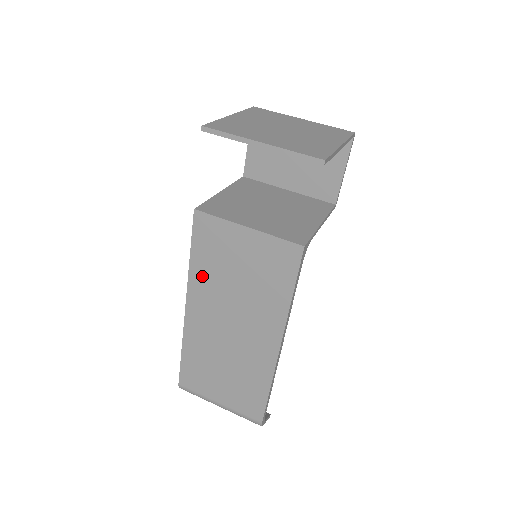
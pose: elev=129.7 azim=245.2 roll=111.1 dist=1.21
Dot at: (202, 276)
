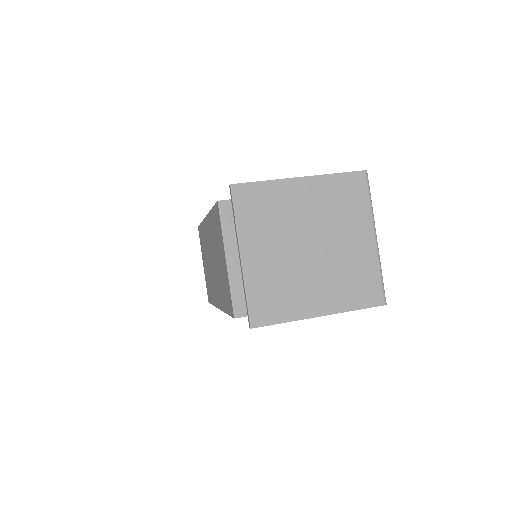
Dot at: (212, 226)
